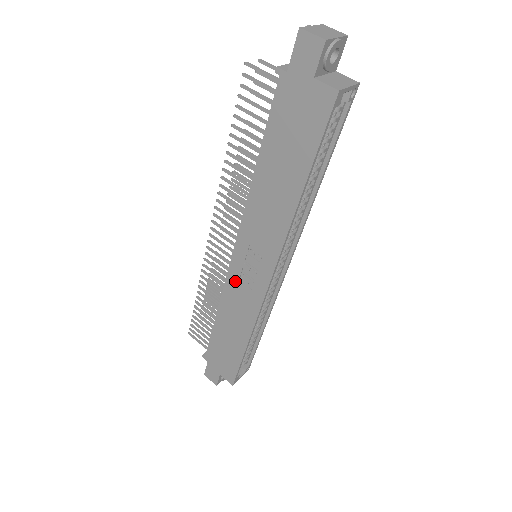
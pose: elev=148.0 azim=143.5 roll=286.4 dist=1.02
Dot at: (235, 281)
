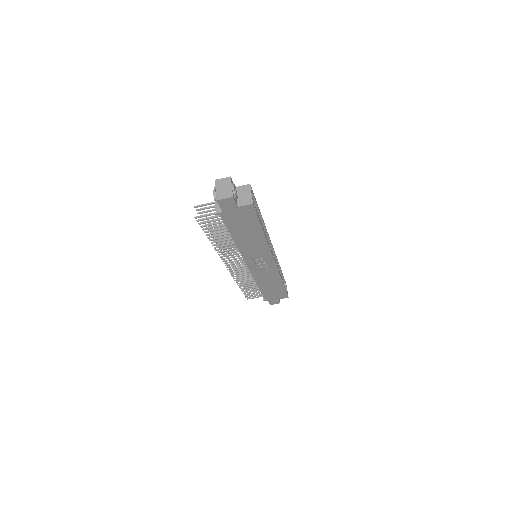
Dot at: (257, 272)
